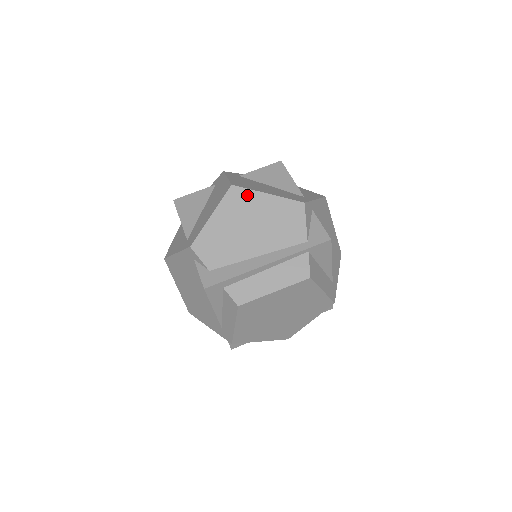
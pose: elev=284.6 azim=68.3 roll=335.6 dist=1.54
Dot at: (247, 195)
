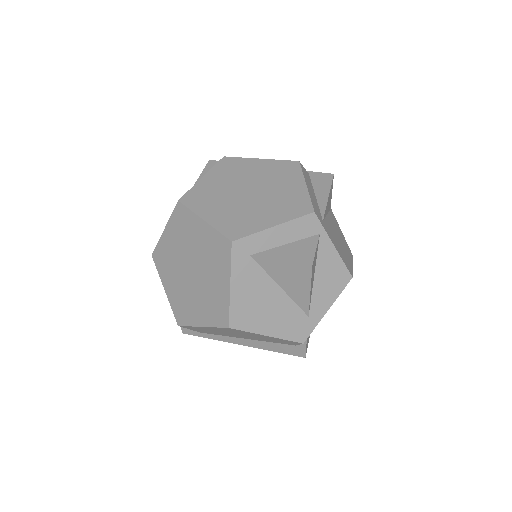
Dot at: occluded
